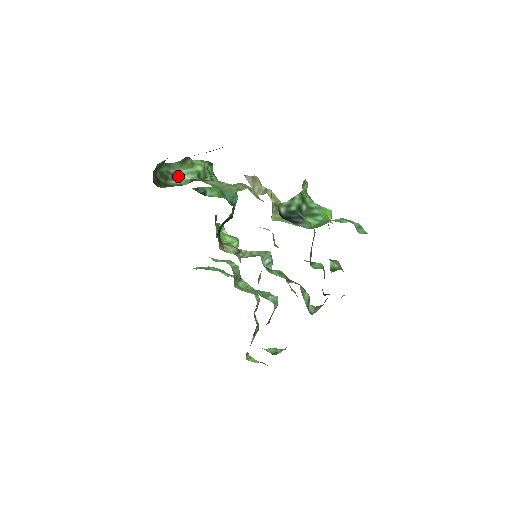
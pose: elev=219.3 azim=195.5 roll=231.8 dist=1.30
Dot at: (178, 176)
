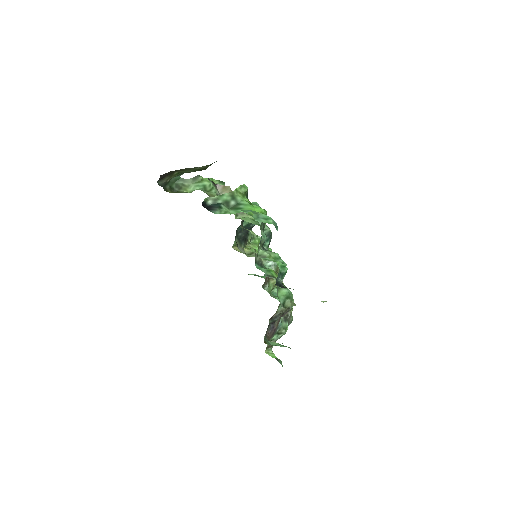
Dot at: (190, 188)
